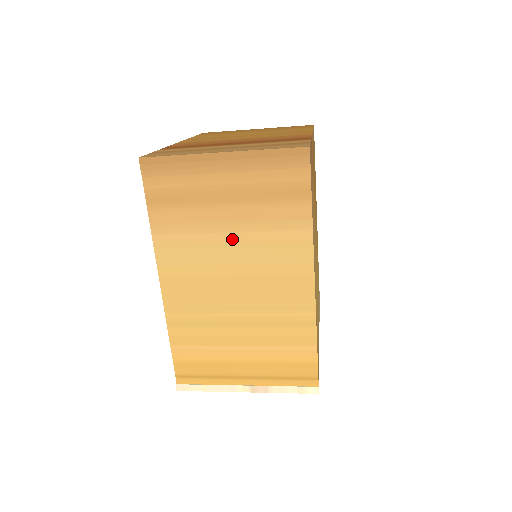
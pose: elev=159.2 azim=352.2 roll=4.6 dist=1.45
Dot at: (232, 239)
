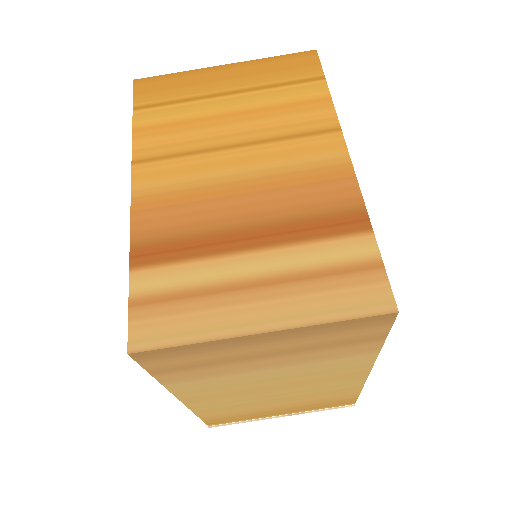
Dot at: (273, 372)
